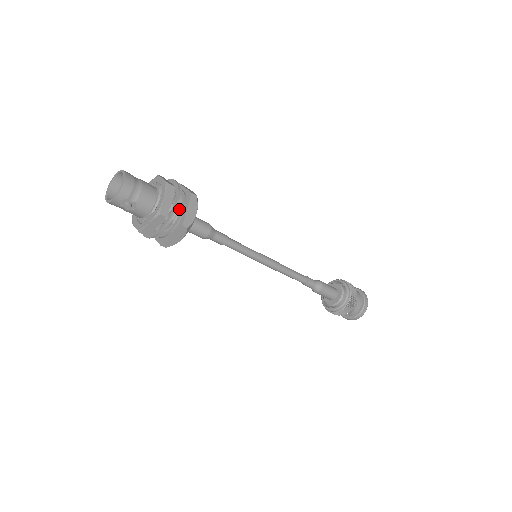
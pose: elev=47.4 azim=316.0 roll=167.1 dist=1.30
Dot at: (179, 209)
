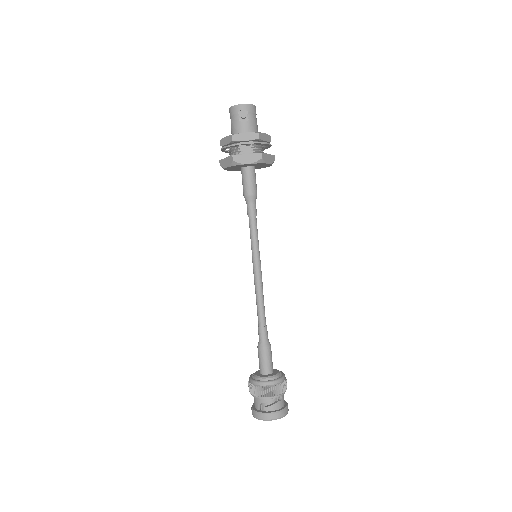
Dot at: occluded
